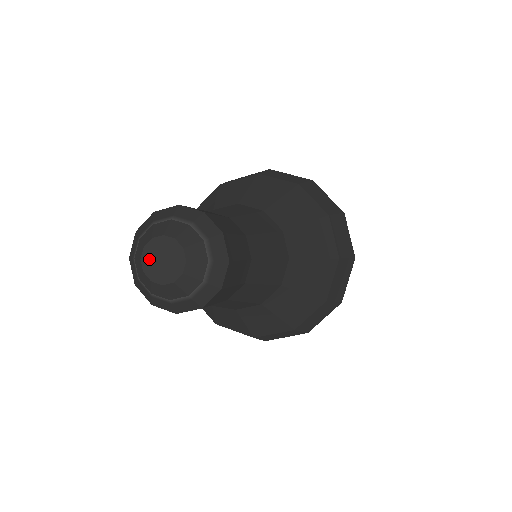
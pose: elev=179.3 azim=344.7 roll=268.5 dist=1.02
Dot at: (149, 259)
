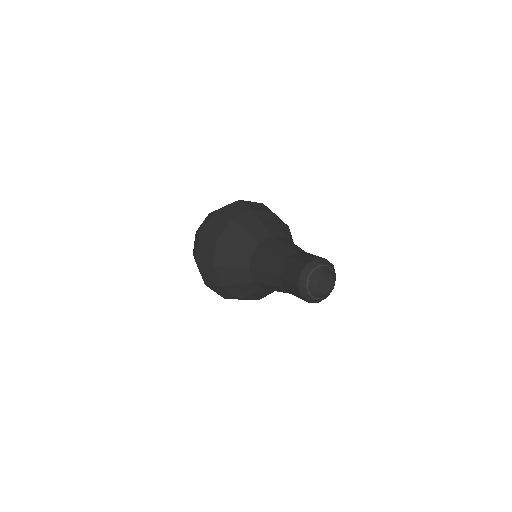
Dot at: (322, 288)
